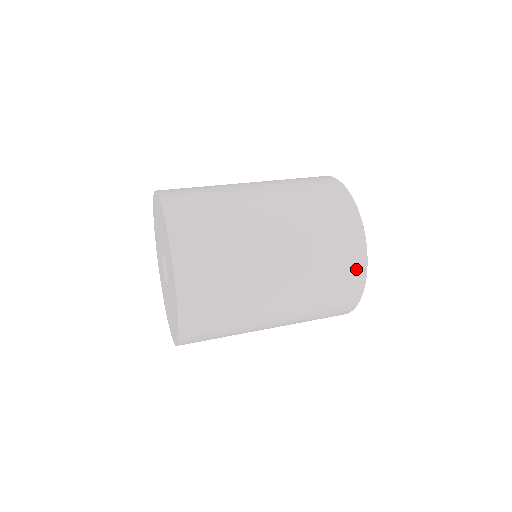
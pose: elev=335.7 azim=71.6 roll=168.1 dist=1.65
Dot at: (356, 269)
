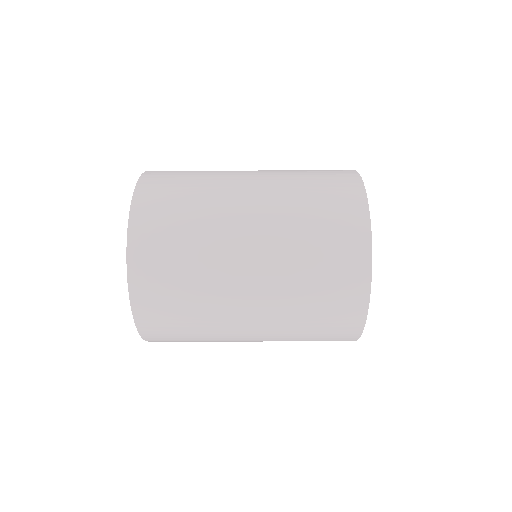
Dot at: (351, 318)
